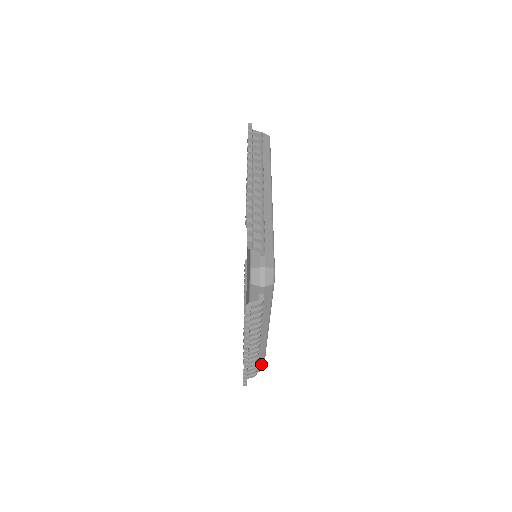
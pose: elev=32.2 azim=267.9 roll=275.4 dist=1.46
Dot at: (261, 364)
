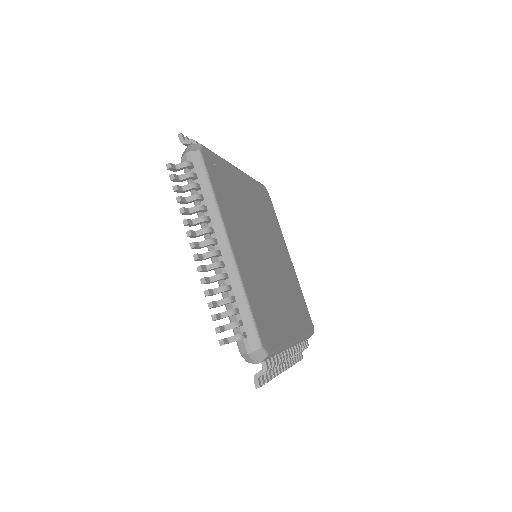
Dot at: (251, 327)
